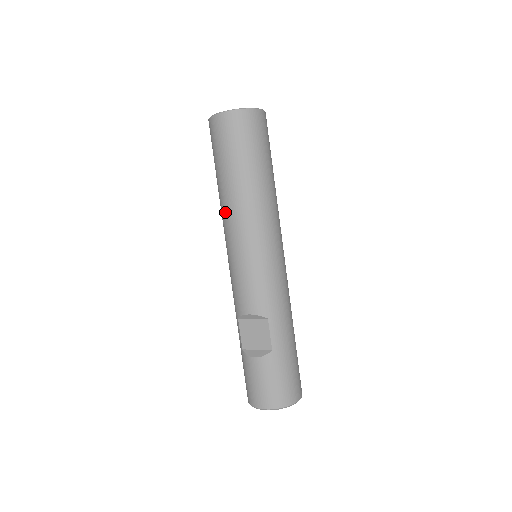
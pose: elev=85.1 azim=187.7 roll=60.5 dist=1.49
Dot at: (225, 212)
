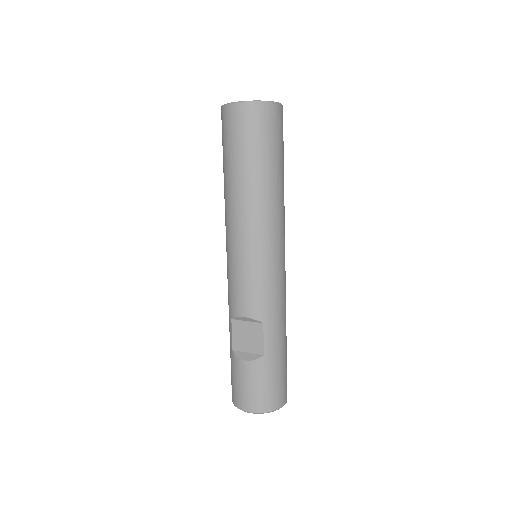
Dot at: (230, 208)
